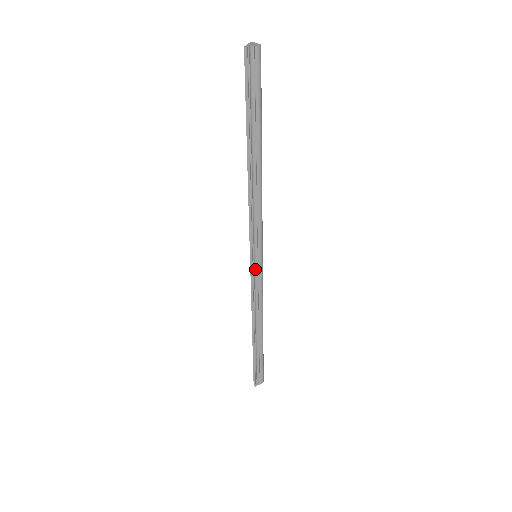
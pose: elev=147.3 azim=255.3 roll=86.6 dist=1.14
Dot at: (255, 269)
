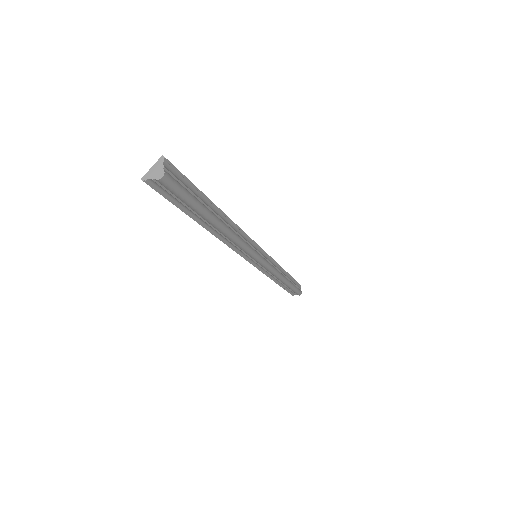
Dot at: (256, 263)
